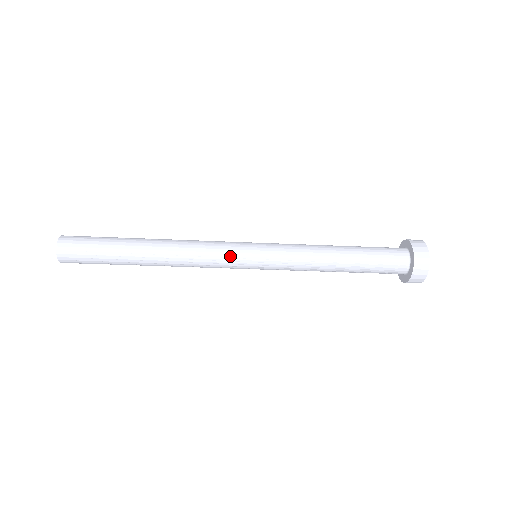
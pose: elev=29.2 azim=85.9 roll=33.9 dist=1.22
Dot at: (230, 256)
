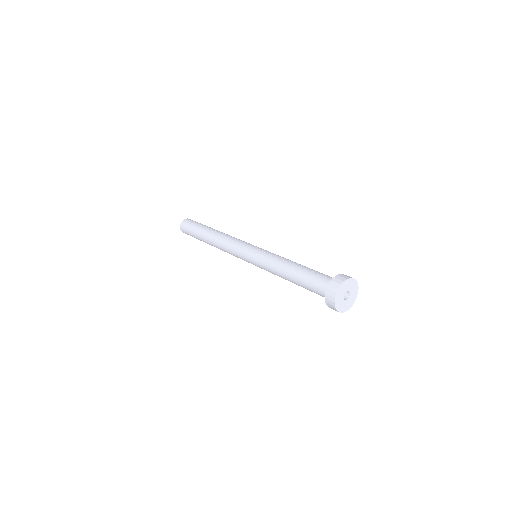
Dot at: occluded
